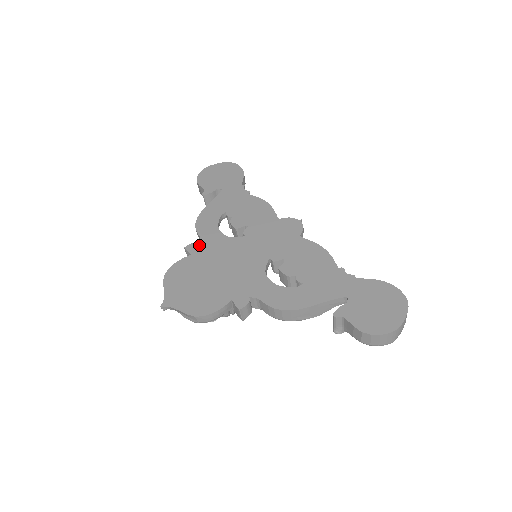
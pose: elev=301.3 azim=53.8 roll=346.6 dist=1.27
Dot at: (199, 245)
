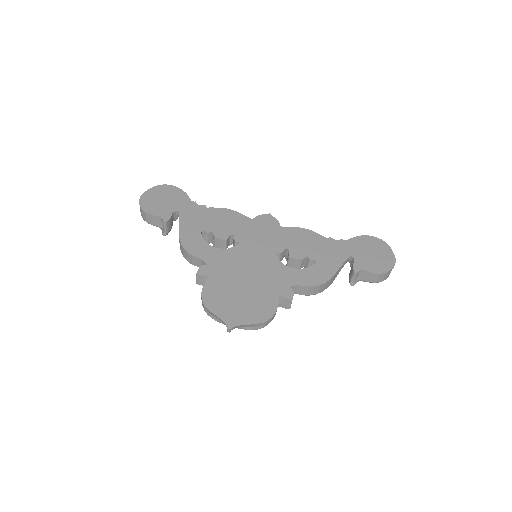
Dot at: (208, 266)
